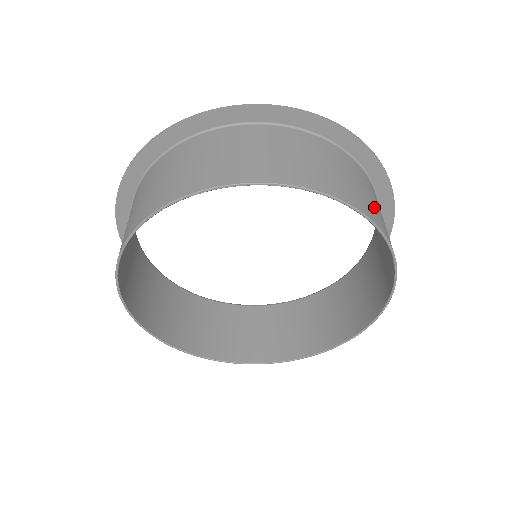
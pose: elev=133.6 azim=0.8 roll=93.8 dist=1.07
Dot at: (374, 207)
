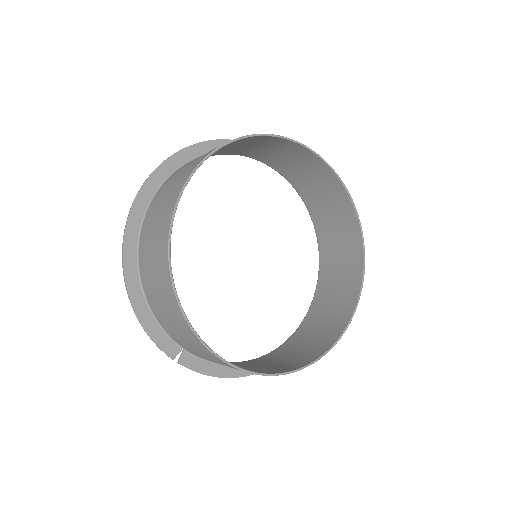
Dot at: (348, 256)
